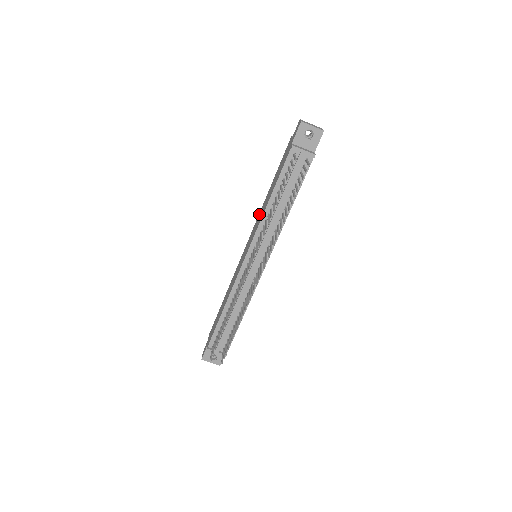
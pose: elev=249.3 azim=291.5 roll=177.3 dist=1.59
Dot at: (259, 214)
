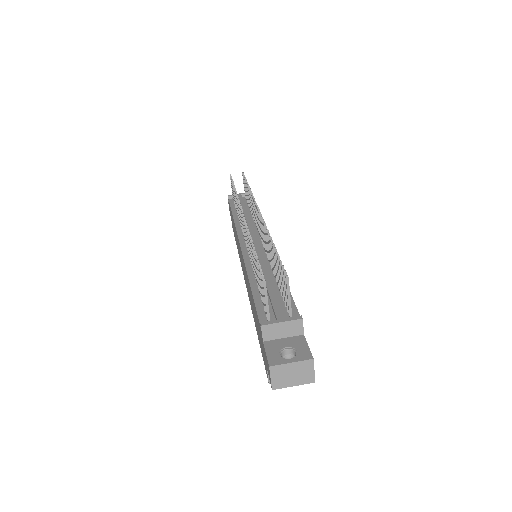
Dot at: (239, 256)
